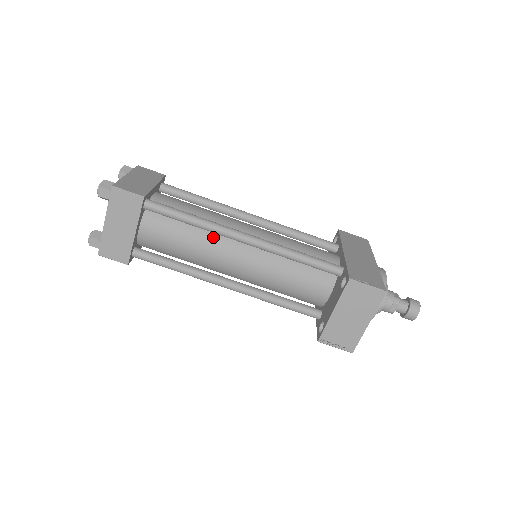
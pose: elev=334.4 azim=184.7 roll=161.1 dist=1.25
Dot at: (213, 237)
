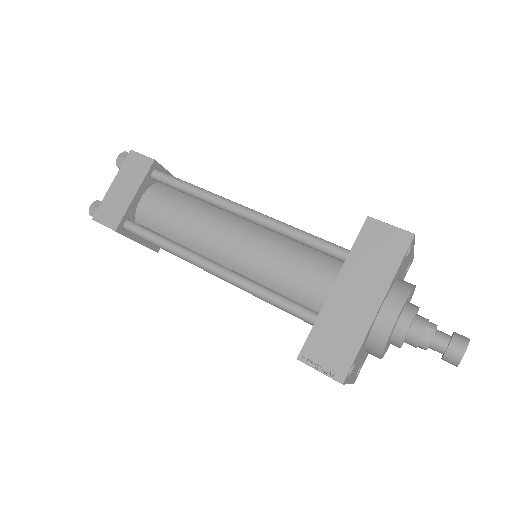
Dot at: occluded
